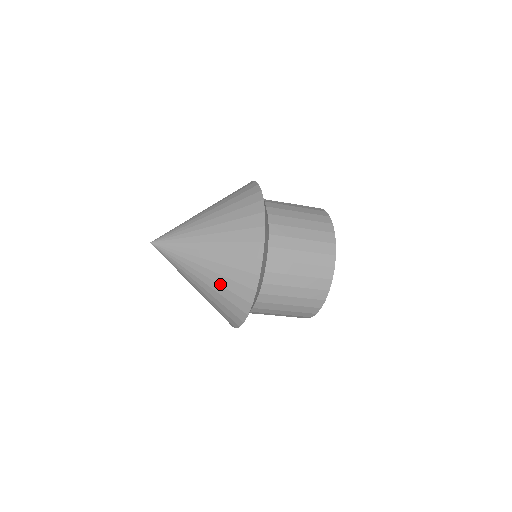
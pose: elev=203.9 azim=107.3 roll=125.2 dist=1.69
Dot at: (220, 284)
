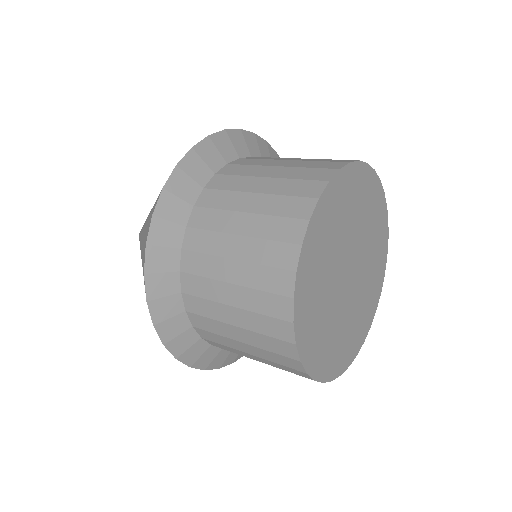
Dot at: occluded
